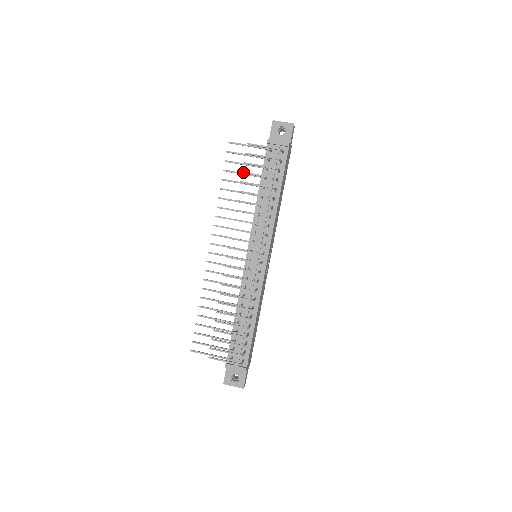
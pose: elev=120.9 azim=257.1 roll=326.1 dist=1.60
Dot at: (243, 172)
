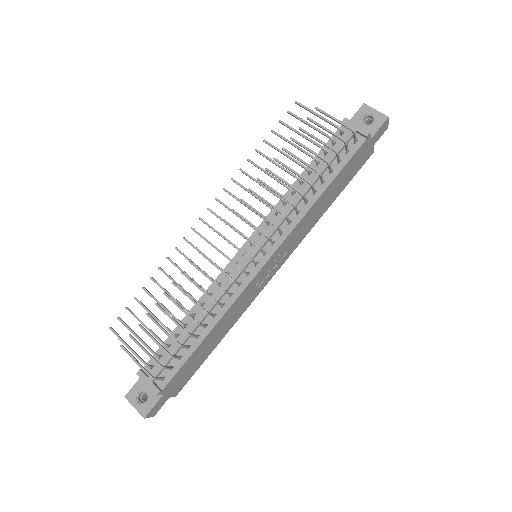
Dot at: (292, 138)
